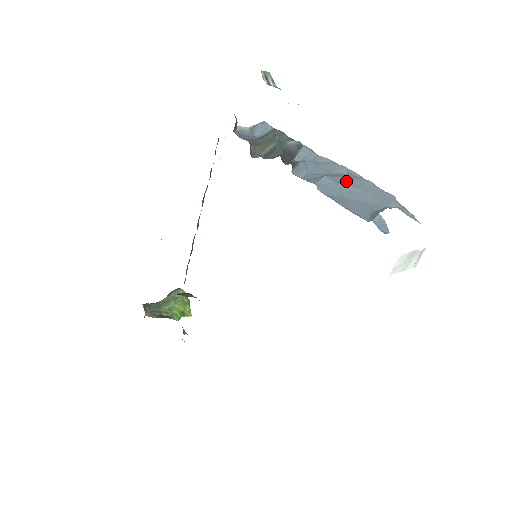
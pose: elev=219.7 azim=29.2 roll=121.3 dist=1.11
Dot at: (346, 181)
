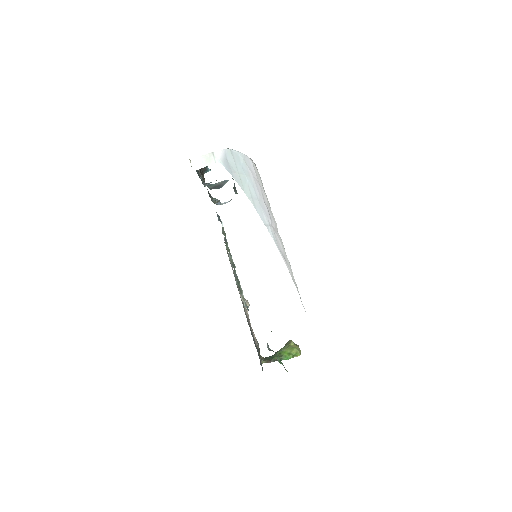
Dot at: occluded
